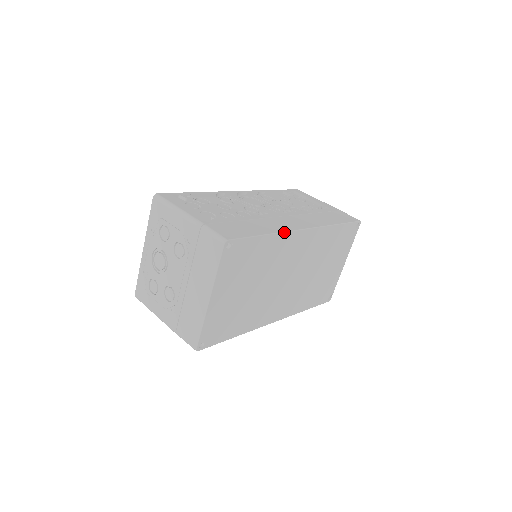
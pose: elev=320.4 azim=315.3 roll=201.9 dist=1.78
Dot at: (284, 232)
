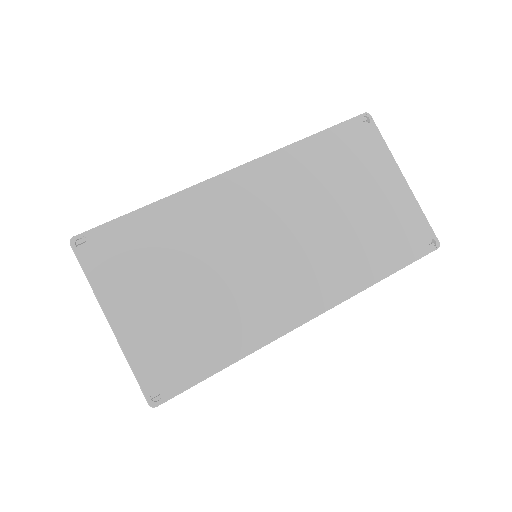
Dot at: (186, 189)
